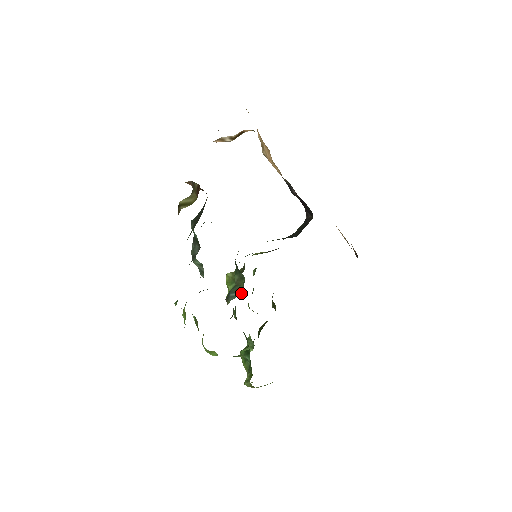
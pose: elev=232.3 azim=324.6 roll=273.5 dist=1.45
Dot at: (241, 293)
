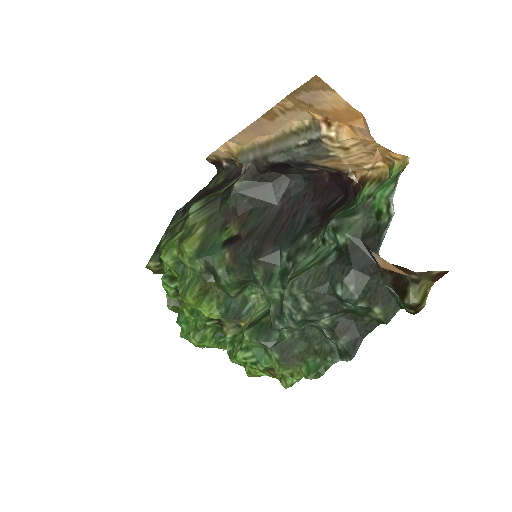
Dot at: (255, 301)
